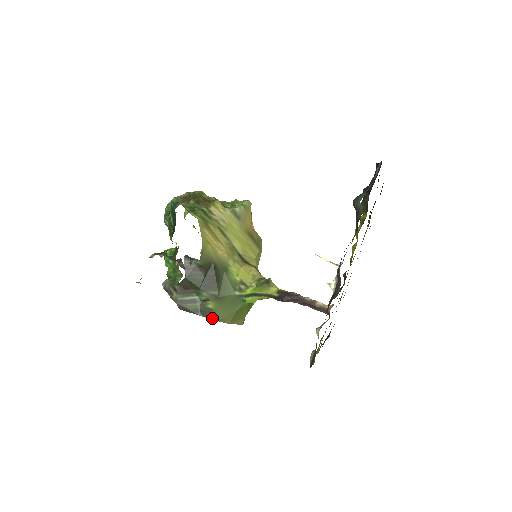
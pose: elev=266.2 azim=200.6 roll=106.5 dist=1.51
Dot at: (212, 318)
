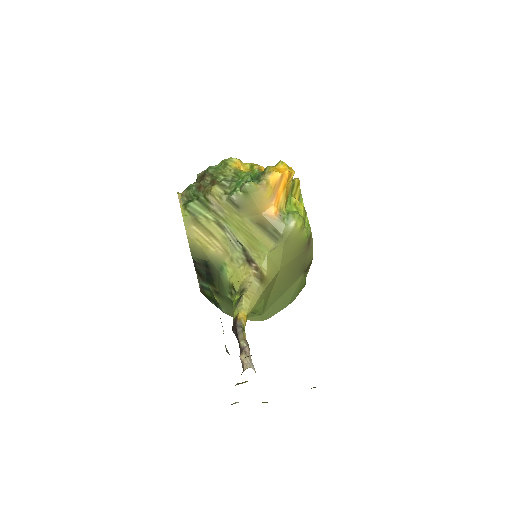
Dot at: (222, 310)
